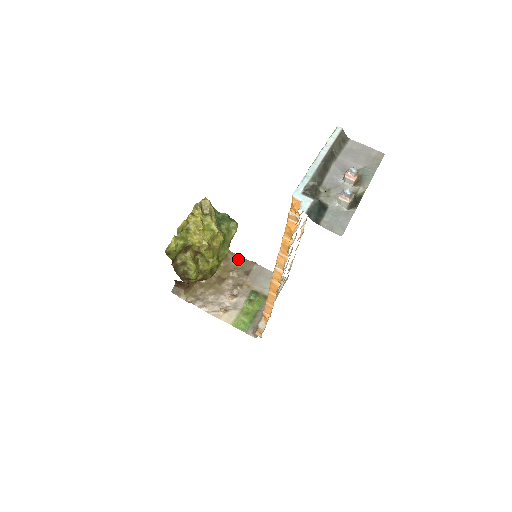
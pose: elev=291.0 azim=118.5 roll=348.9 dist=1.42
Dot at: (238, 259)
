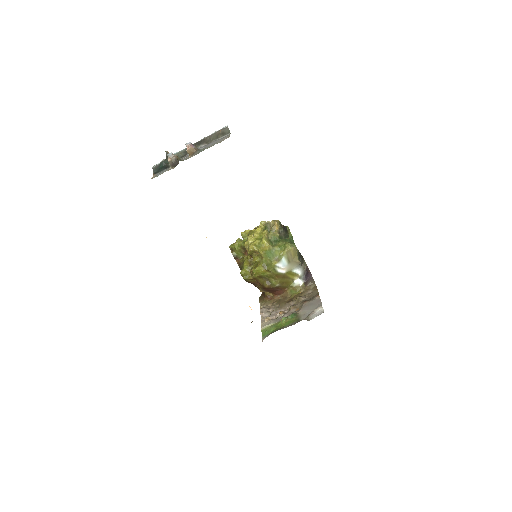
Dot at: (314, 291)
